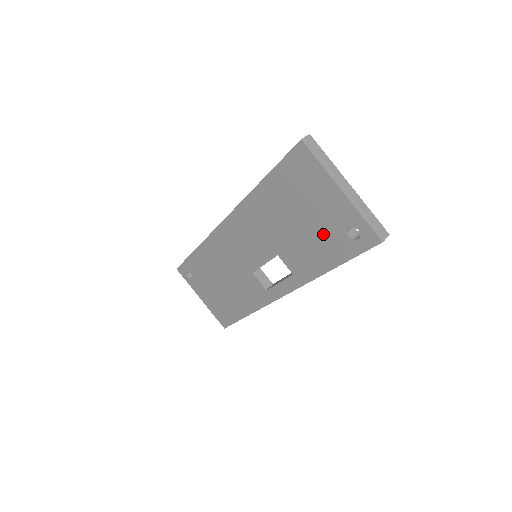
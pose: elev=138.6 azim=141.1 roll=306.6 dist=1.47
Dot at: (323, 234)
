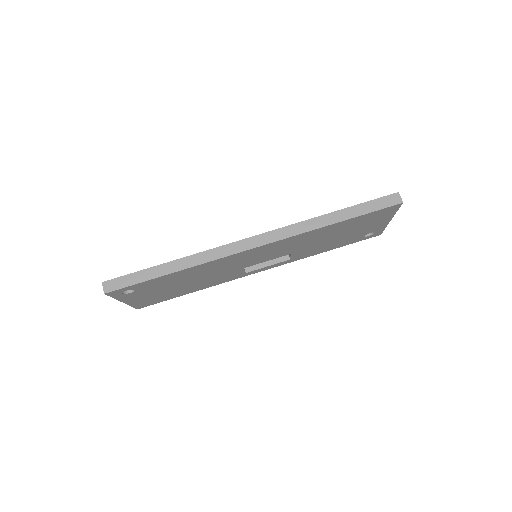
Dot at: (348, 238)
